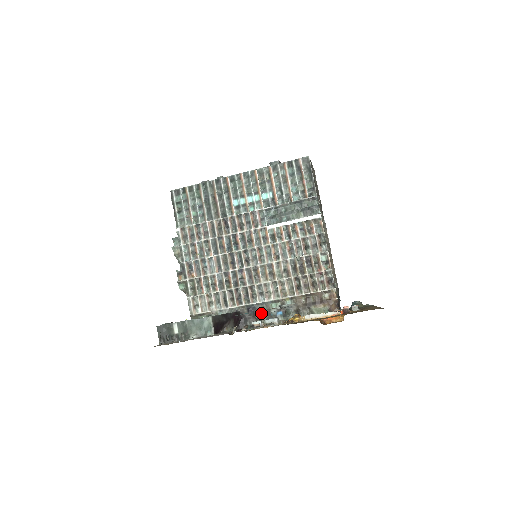
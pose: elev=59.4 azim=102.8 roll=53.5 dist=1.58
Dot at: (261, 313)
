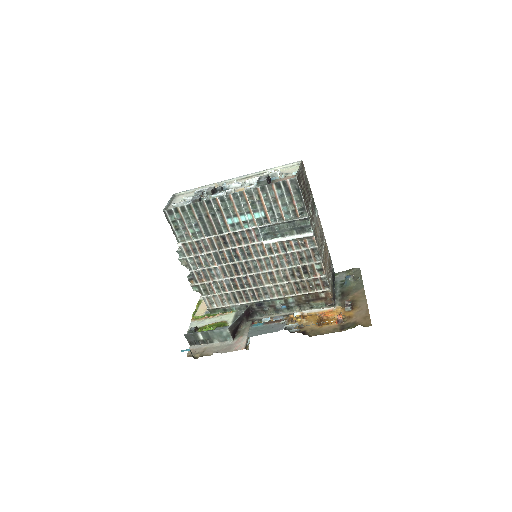
Dot at: (268, 307)
